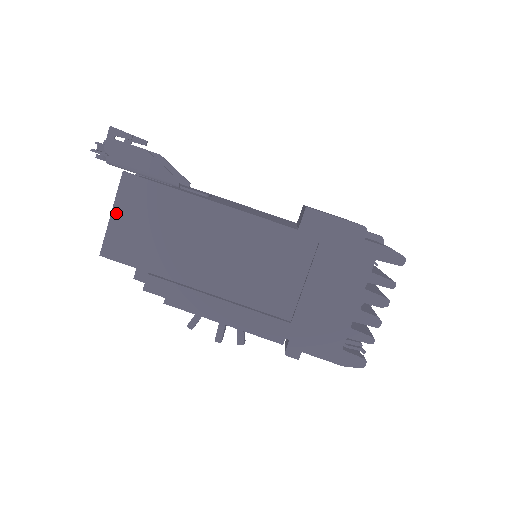
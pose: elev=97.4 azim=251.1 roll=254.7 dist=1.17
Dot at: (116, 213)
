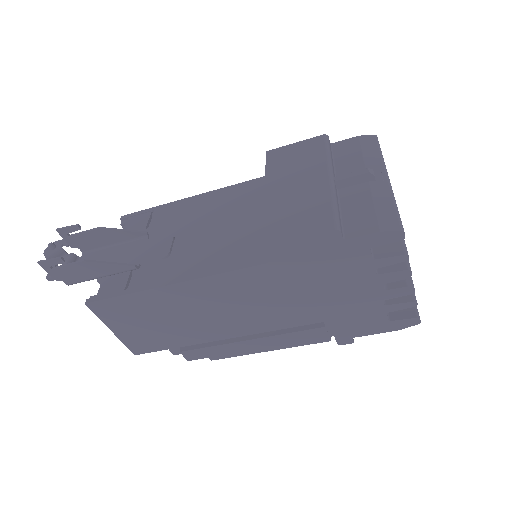
Dot at: (114, 329)
